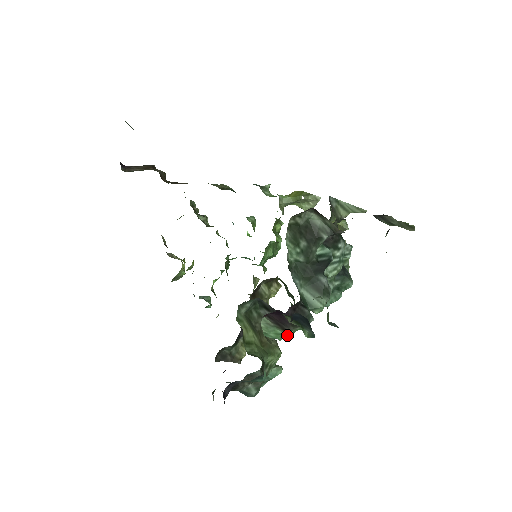
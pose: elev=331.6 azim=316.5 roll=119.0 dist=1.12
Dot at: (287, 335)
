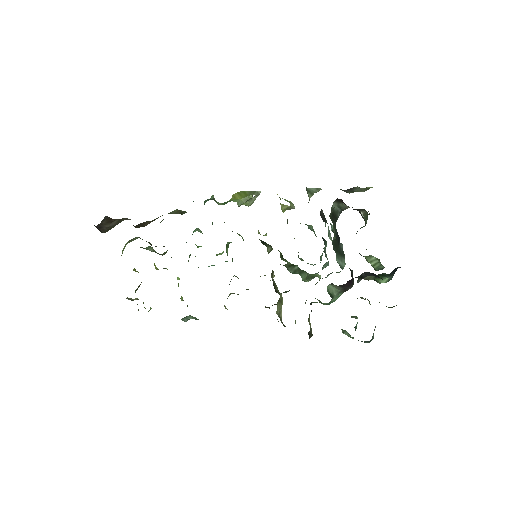
Dot at: occluded
